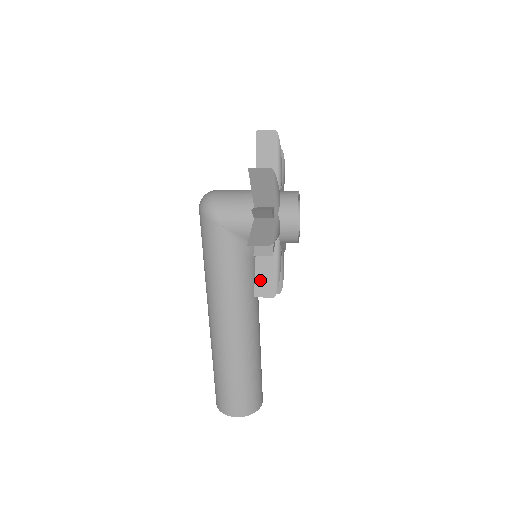
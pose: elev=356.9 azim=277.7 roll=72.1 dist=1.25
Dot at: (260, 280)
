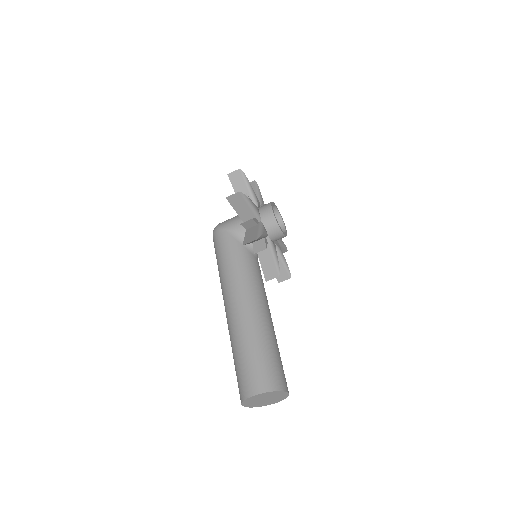
Dot at: (247, 238)
